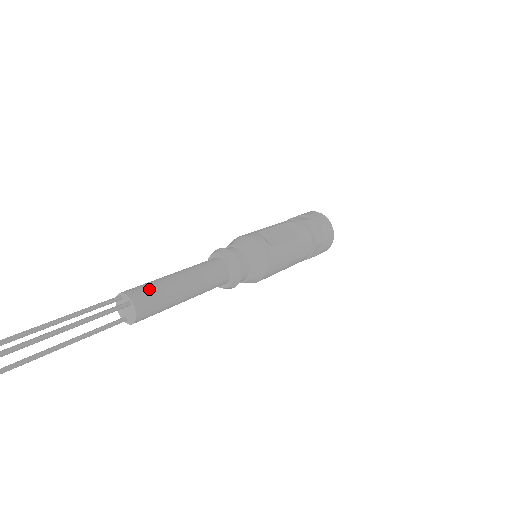
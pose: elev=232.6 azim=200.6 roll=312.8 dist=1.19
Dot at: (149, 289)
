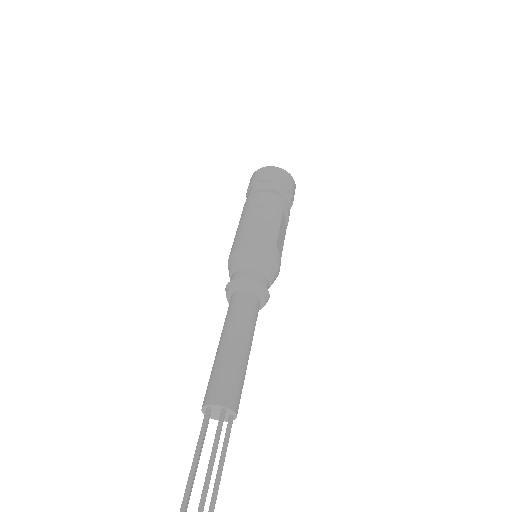
Dot at: occluded
